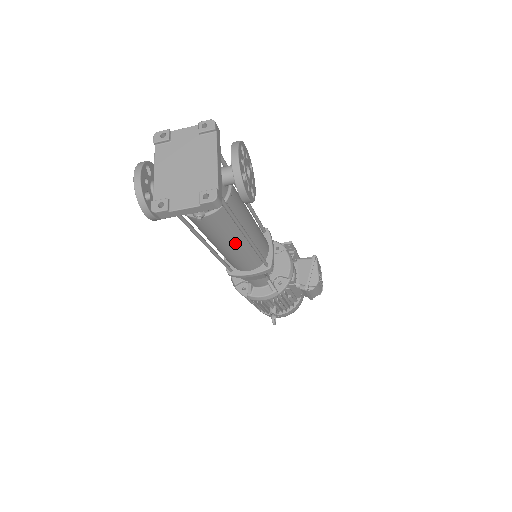
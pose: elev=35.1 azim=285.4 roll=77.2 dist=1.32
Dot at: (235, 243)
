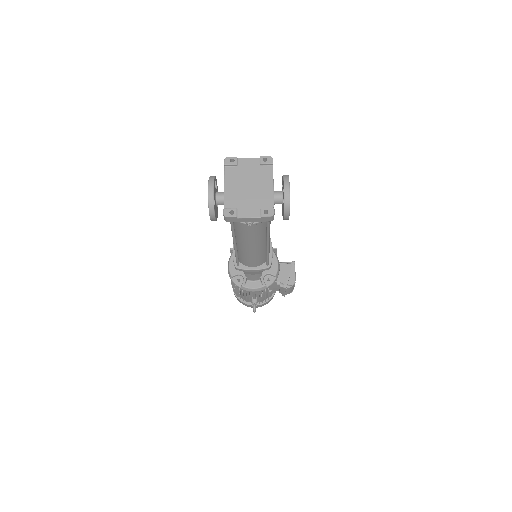
Dot at: (257, 245)
